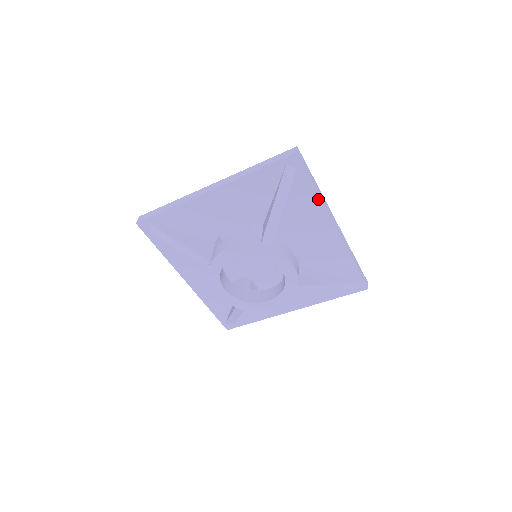
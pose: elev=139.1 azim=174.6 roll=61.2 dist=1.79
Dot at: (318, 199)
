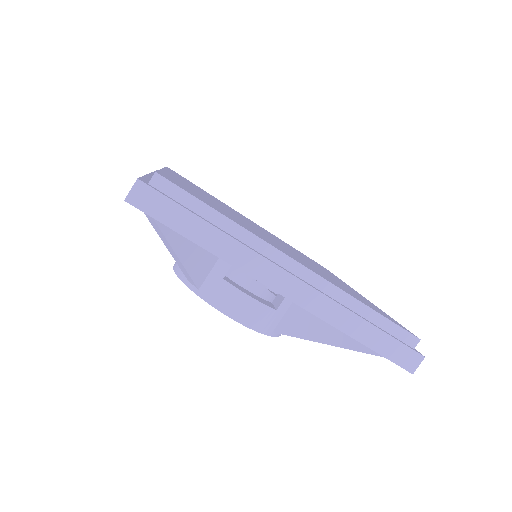
Dot at: (218, 256)
